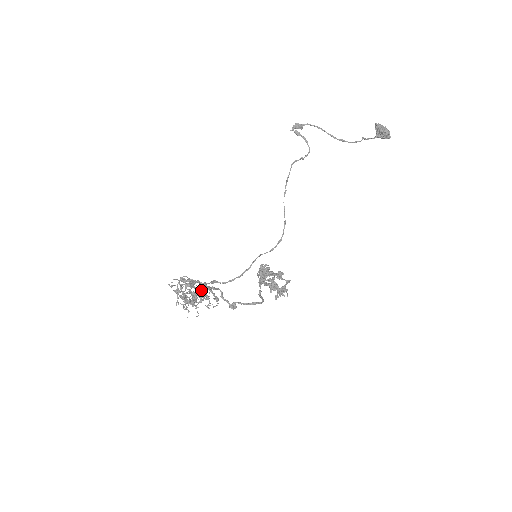
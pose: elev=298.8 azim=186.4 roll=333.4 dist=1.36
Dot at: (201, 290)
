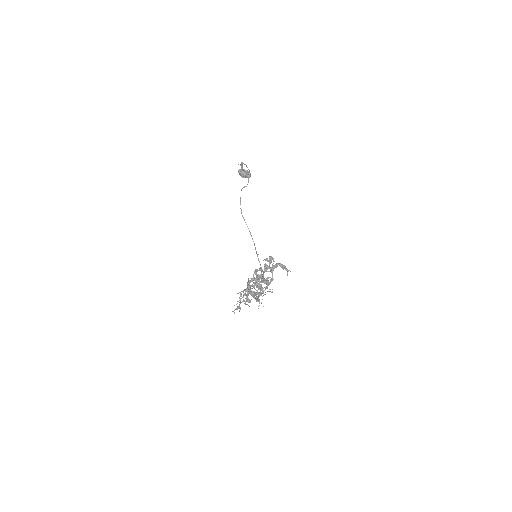
Dot at: (252, 288)
